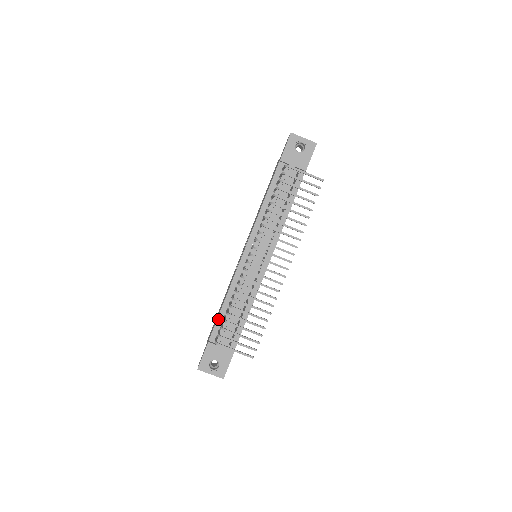
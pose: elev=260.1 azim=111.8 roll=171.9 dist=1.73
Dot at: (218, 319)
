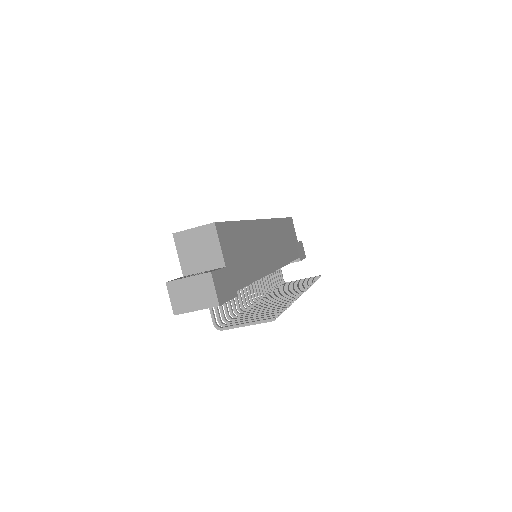
Dot at: occluded
